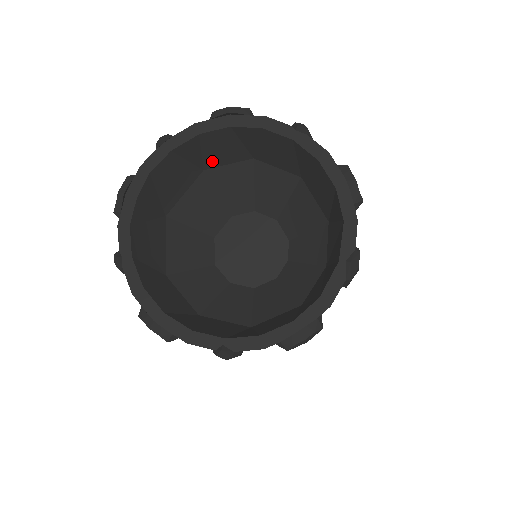
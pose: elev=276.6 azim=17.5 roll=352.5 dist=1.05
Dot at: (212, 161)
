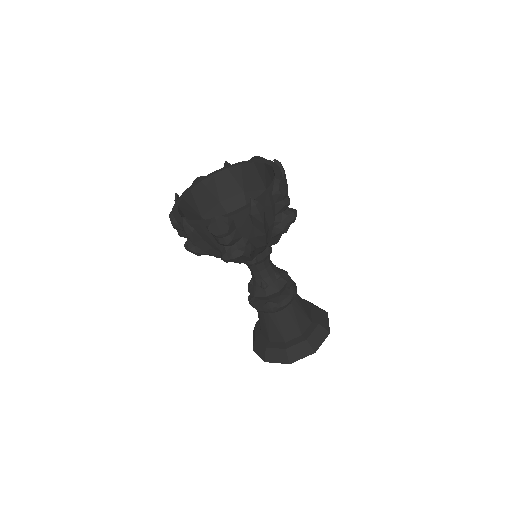
Dot at: (203, 209)
